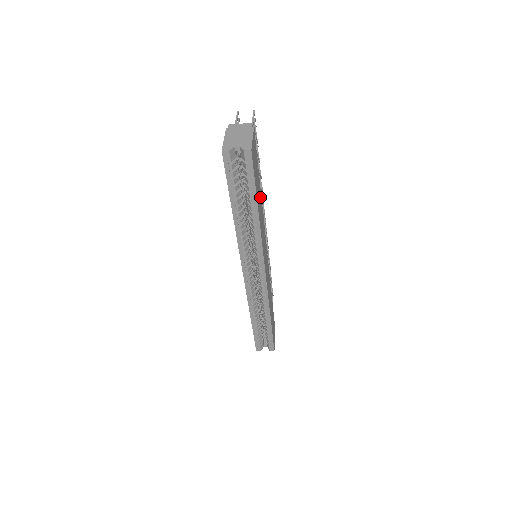
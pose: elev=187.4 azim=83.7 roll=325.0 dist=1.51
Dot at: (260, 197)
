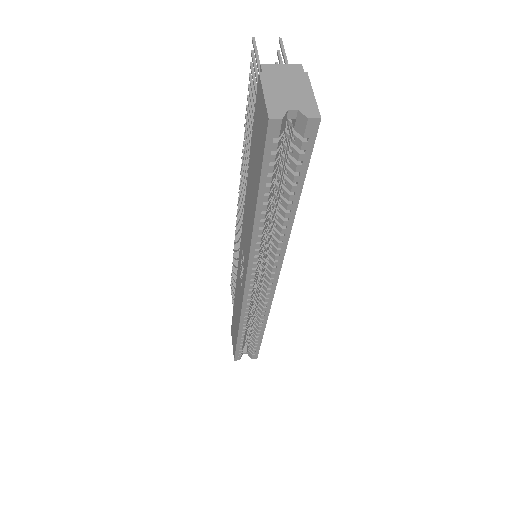
Dot at: occluded
